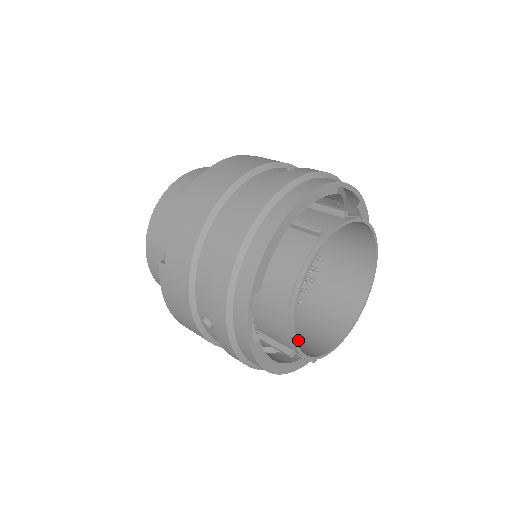
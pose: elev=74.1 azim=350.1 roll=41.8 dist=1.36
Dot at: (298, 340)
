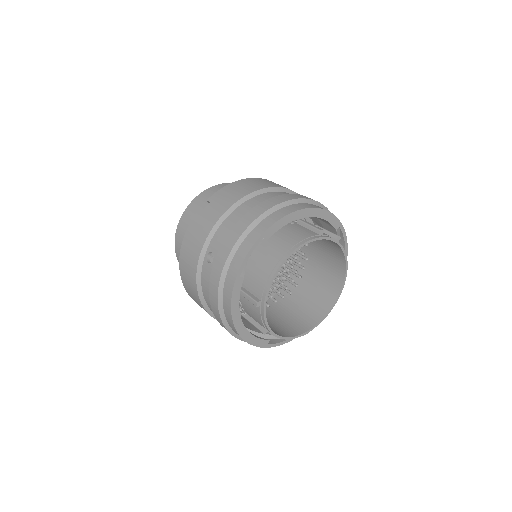
Dot at: occluded
